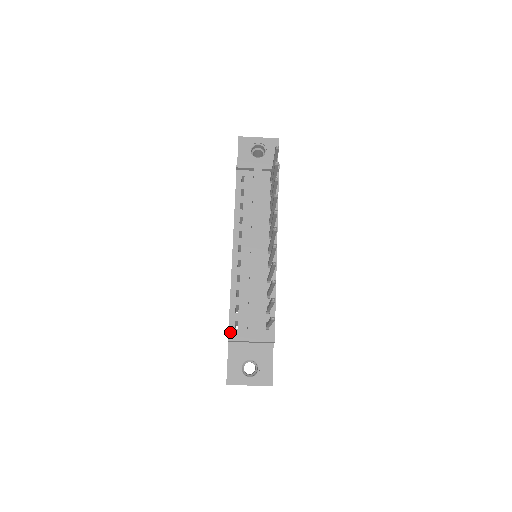
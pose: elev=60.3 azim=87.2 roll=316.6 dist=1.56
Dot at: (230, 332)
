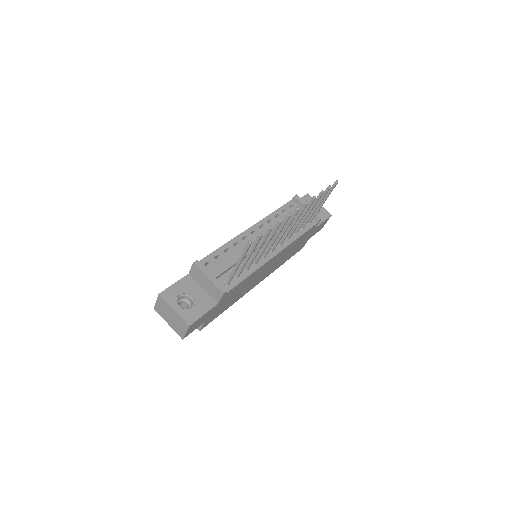
Dot at: occluded
